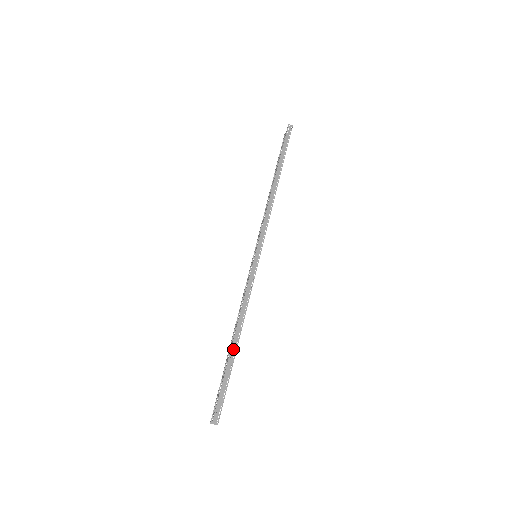
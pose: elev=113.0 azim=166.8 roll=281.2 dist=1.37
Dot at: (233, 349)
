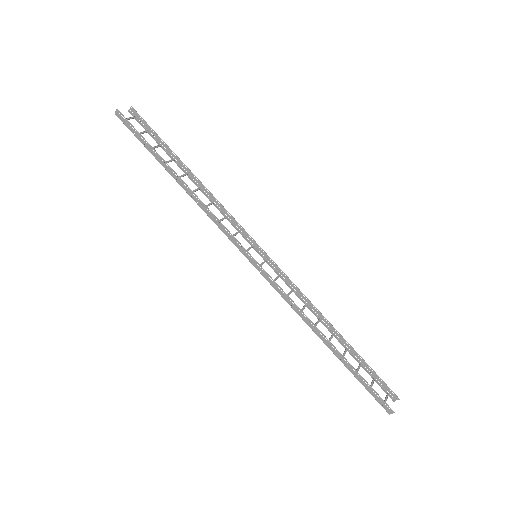
Dot at: (334, 352)
